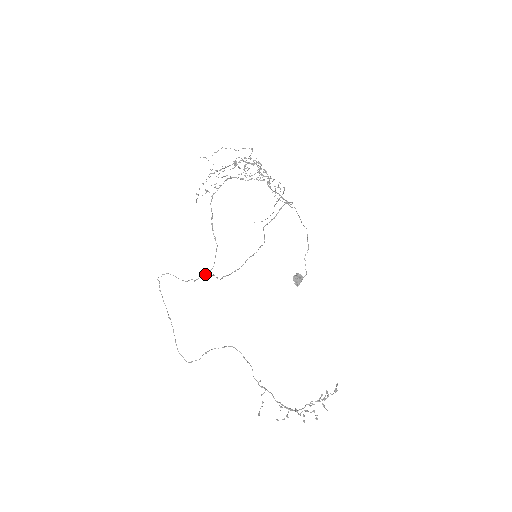
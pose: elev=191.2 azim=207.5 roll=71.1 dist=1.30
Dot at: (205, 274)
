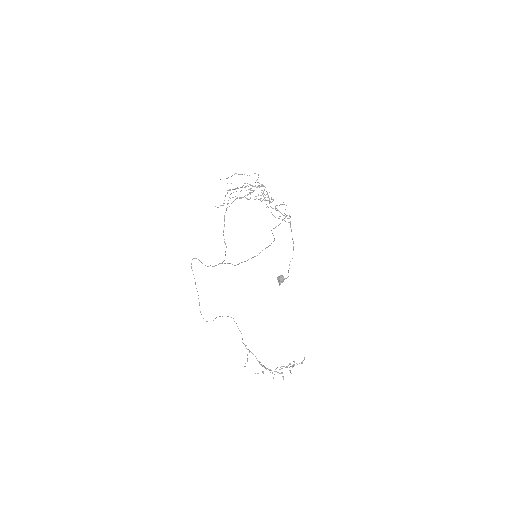
Dot at: (220, 263)
